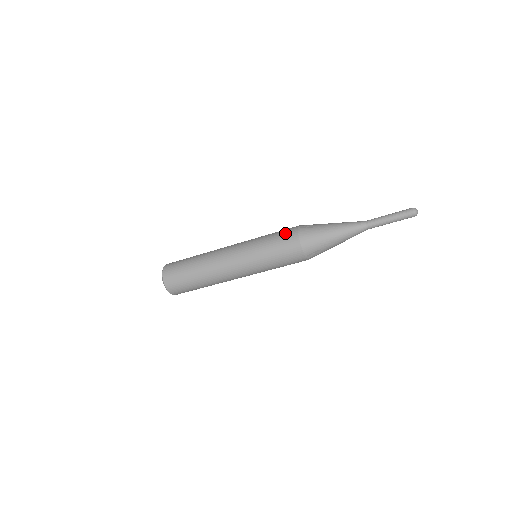
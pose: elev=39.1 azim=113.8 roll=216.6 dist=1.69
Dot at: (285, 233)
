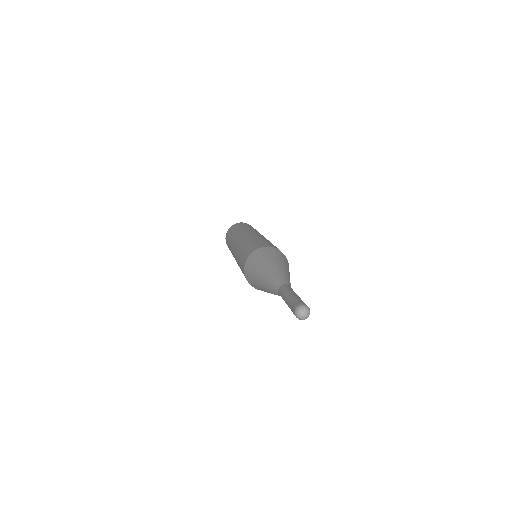
Dot at: occluded
